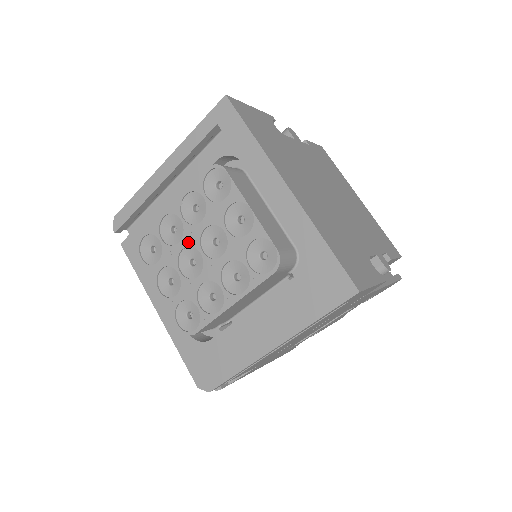
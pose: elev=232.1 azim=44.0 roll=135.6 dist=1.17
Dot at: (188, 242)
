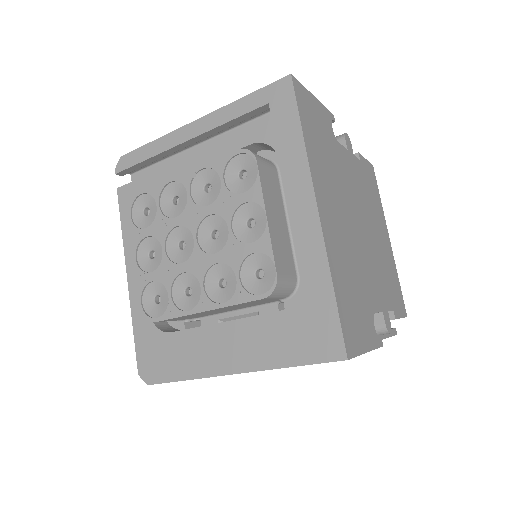
Dot at: (185, 221)
